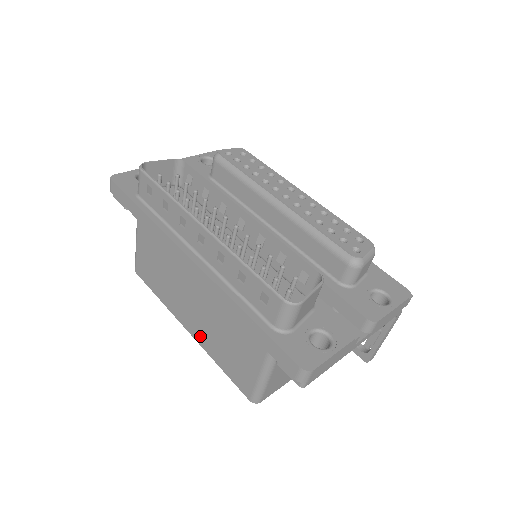
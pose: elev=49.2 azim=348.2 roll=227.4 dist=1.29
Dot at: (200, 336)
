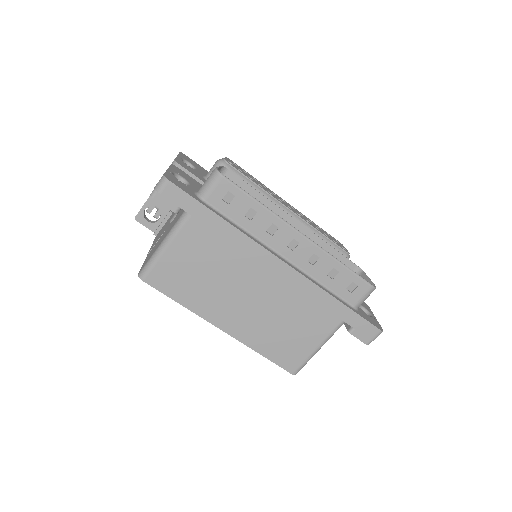
Dot at: (243, 332)
